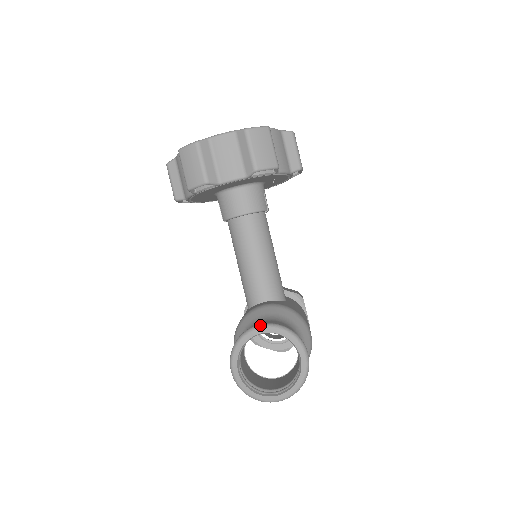
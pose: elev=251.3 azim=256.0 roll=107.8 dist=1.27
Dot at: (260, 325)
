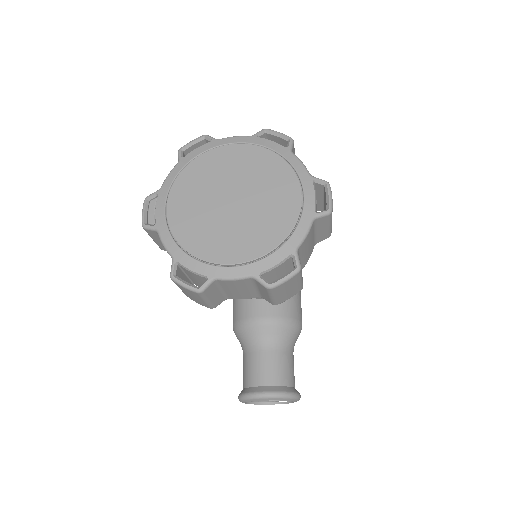
Dot at: (266, 397)
